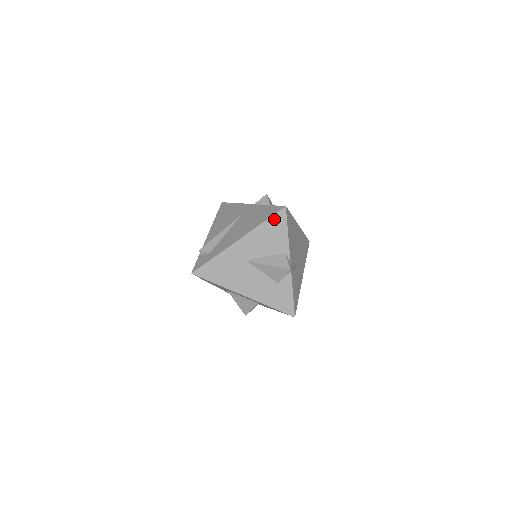
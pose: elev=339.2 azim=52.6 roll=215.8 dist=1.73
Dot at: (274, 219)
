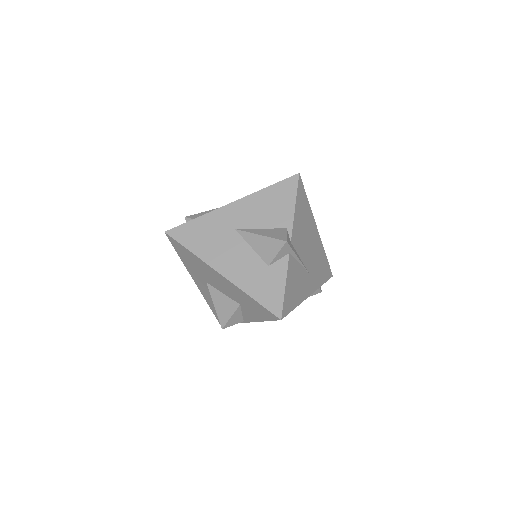
Dot at: (282, 185)
